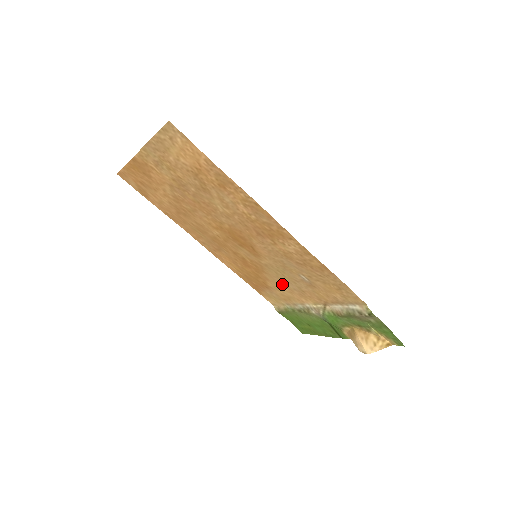
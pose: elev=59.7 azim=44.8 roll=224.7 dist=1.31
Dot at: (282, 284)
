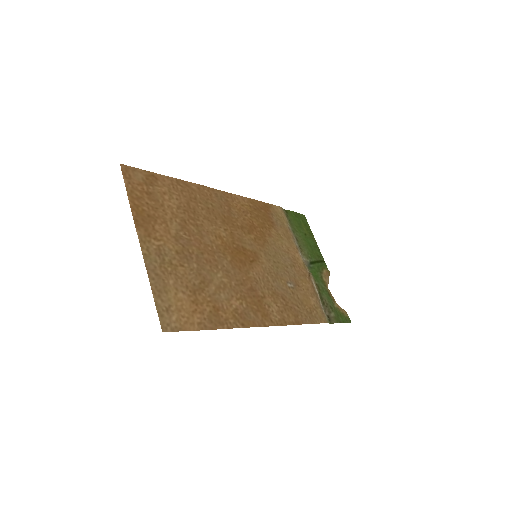
Dot at: (280, 248)
